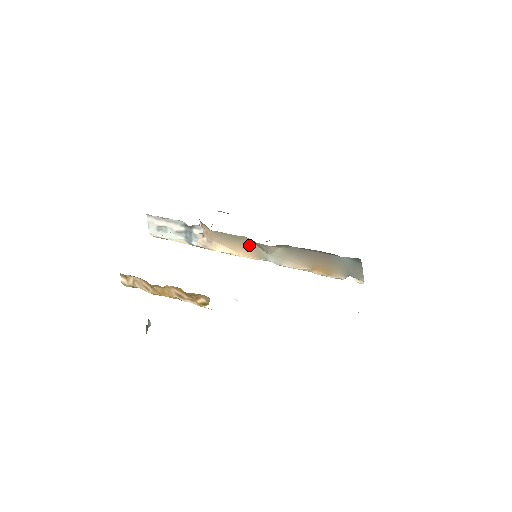
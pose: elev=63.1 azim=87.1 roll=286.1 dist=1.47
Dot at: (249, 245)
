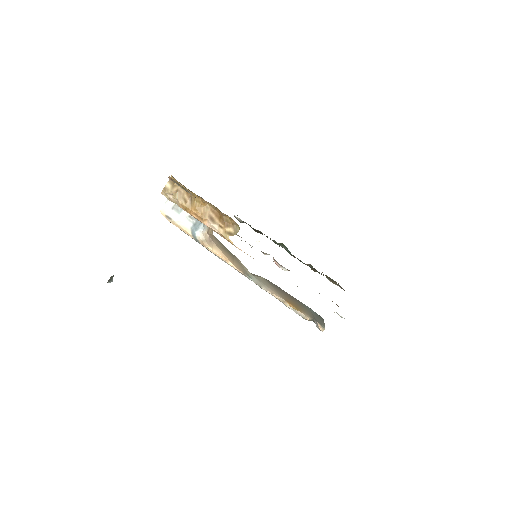
Dot at: (238, 262)
